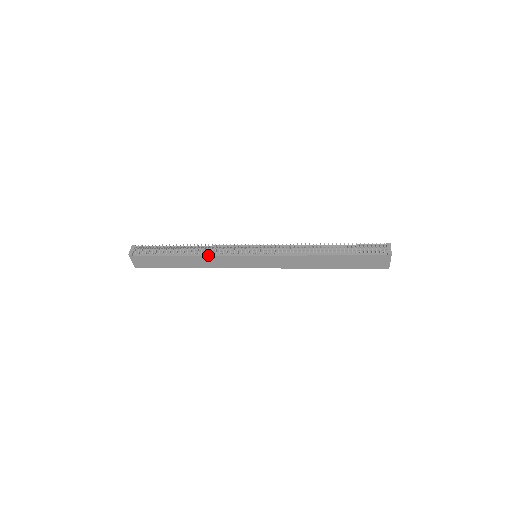
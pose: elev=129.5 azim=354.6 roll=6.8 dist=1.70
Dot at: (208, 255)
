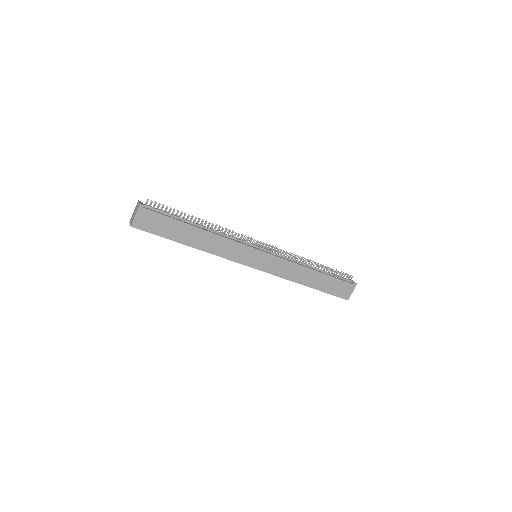
Dot at: (222, 236)
